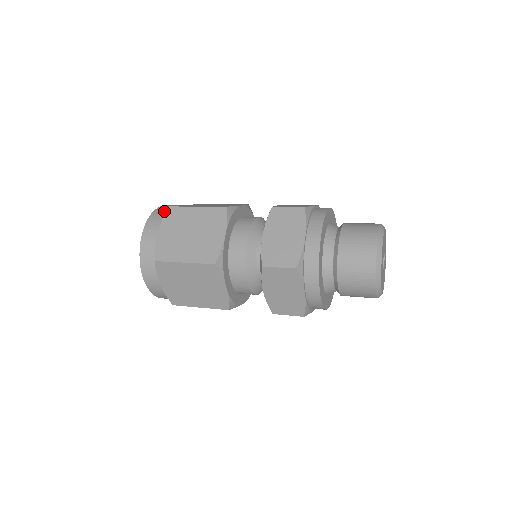
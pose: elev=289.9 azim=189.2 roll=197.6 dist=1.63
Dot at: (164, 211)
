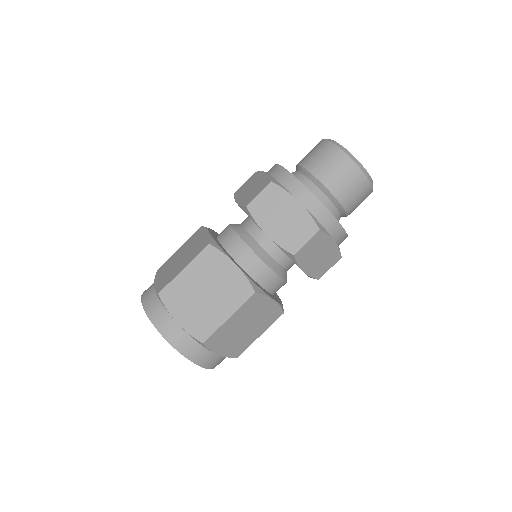
Dot at: occluded
